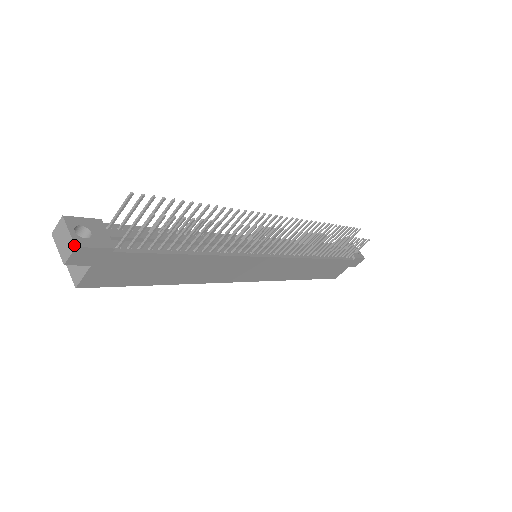
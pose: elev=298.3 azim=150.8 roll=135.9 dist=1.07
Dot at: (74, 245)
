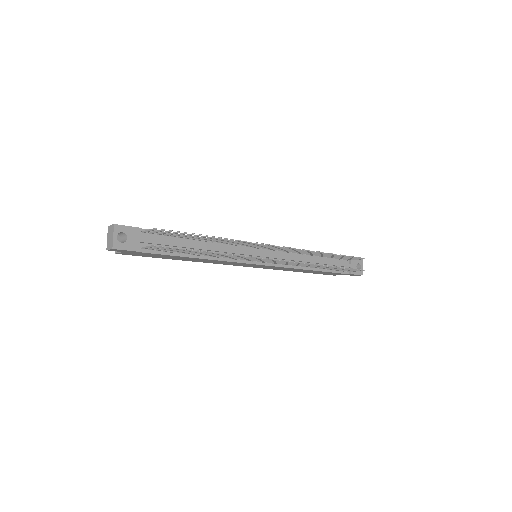
Dot at: (112, 247)
